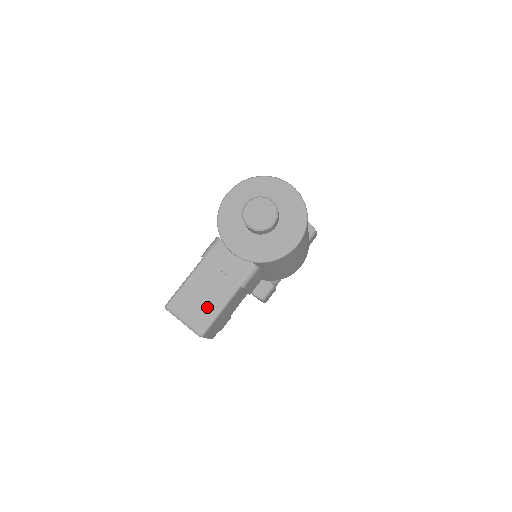
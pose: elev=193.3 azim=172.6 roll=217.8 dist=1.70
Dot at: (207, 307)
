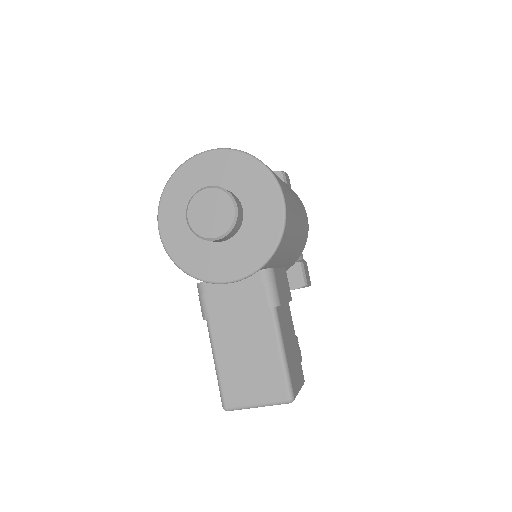
Dot at: (265, 365)
